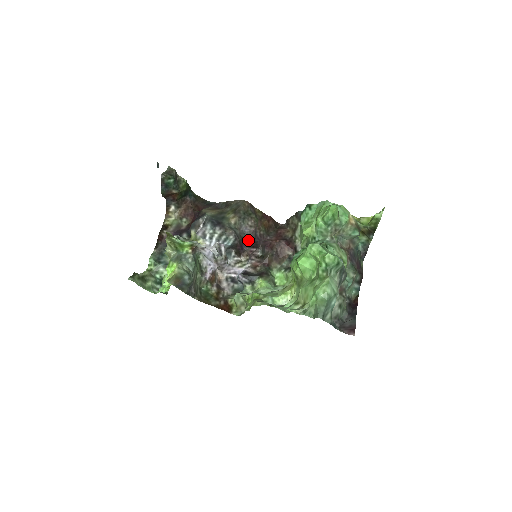
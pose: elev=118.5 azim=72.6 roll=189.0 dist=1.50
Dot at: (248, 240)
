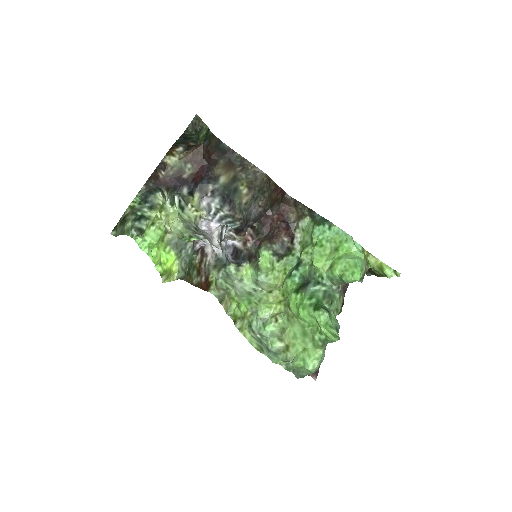
Dot at: (251, 221)
